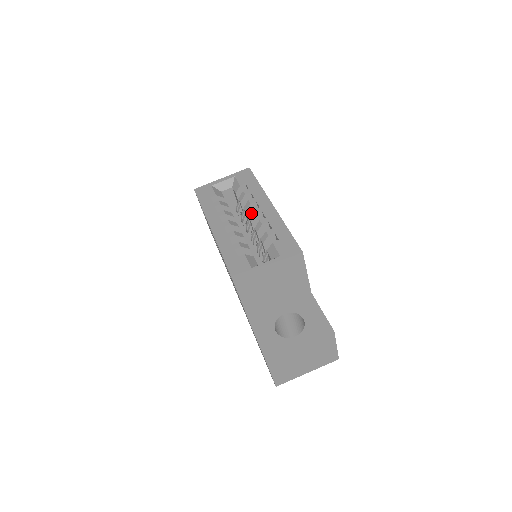
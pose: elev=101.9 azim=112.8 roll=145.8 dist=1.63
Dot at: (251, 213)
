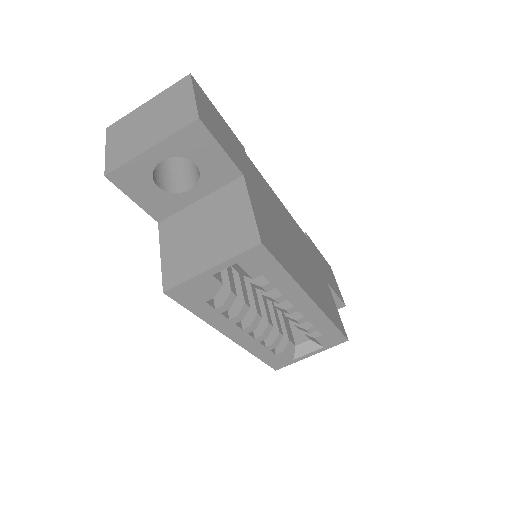
Dot at: (280, 309)
